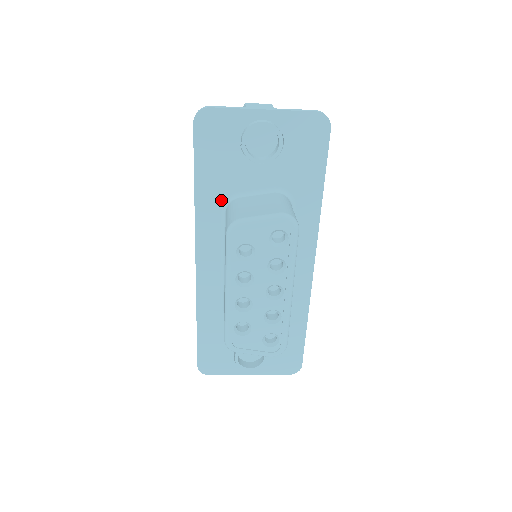
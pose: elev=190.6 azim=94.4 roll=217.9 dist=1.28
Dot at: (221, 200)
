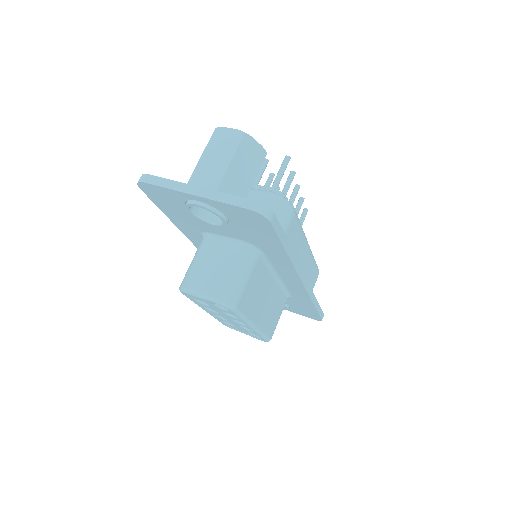
Dot at: (197, 232)
